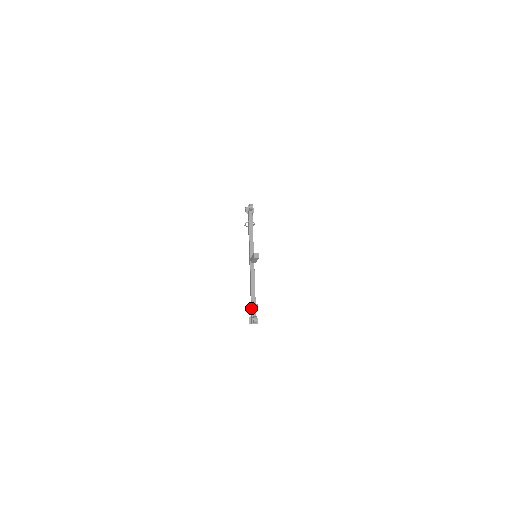
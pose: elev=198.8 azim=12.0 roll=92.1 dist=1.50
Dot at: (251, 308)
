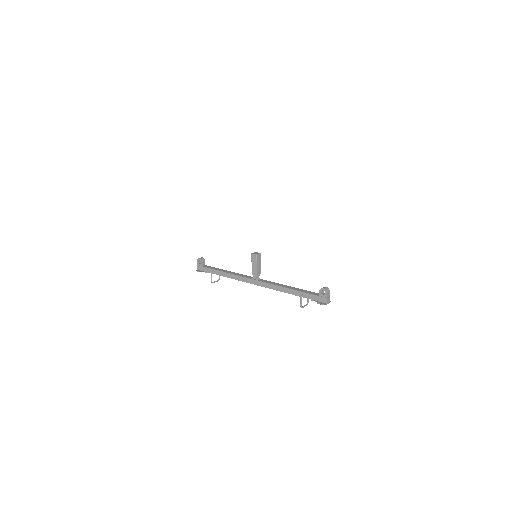
Dot at: (307, 295)
